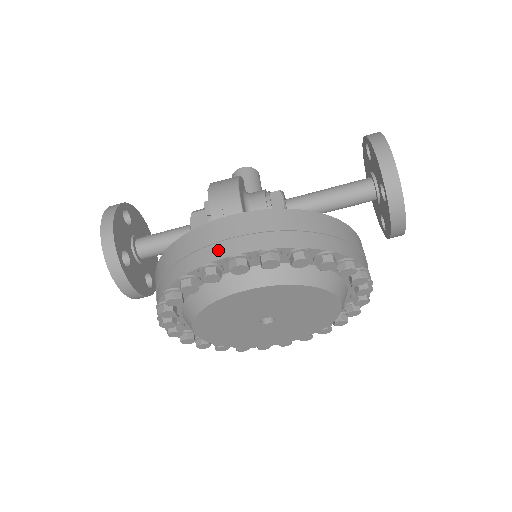
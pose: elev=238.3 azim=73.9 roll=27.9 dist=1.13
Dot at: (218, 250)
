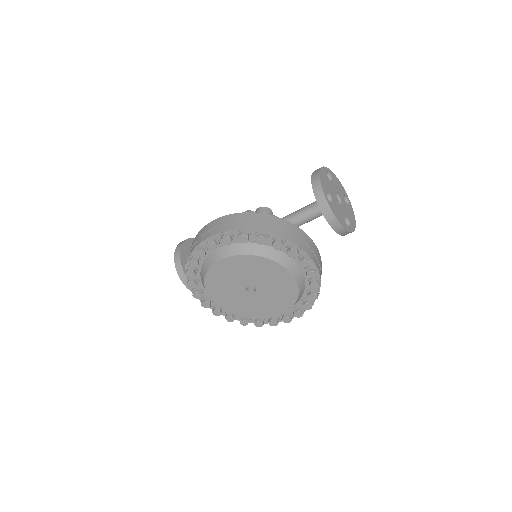
Dot at: (203, 238)
